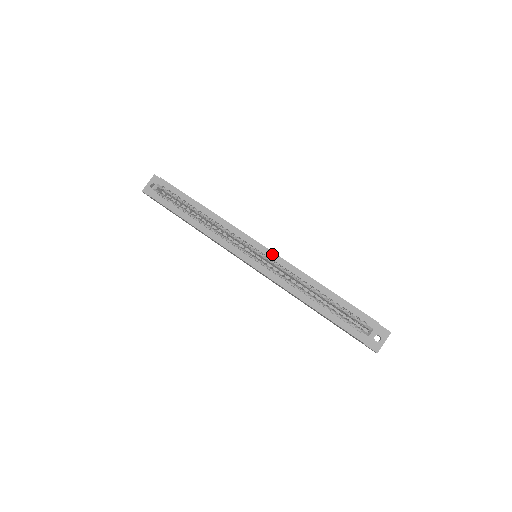
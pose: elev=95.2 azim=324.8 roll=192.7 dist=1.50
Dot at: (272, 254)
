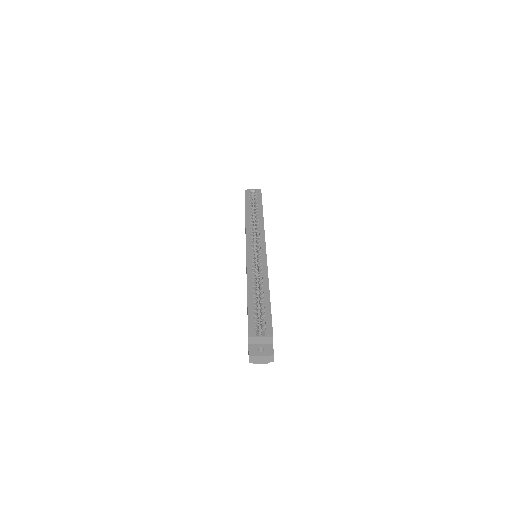
Dot at: (265, 256)
